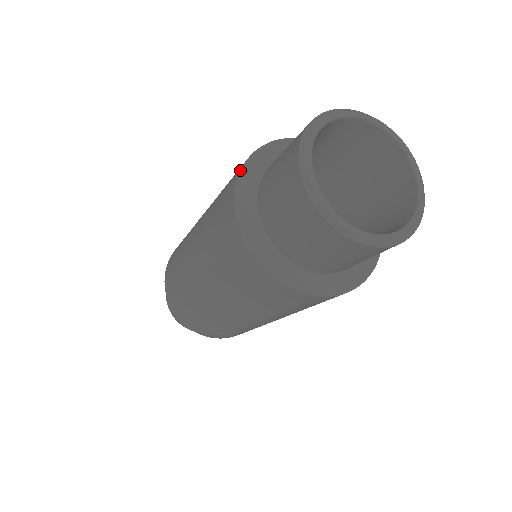
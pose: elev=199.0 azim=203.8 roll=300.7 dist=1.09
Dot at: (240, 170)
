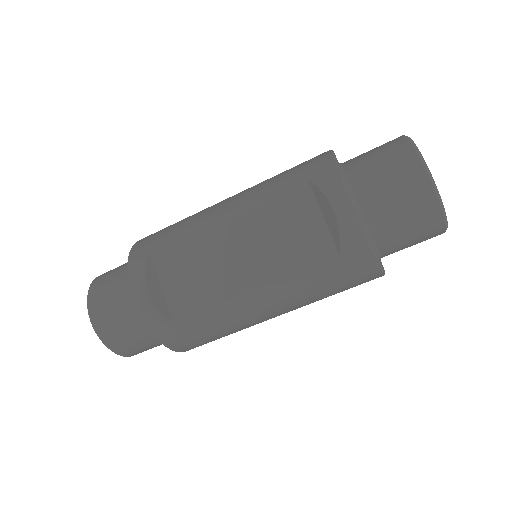
Dot at: occluded
